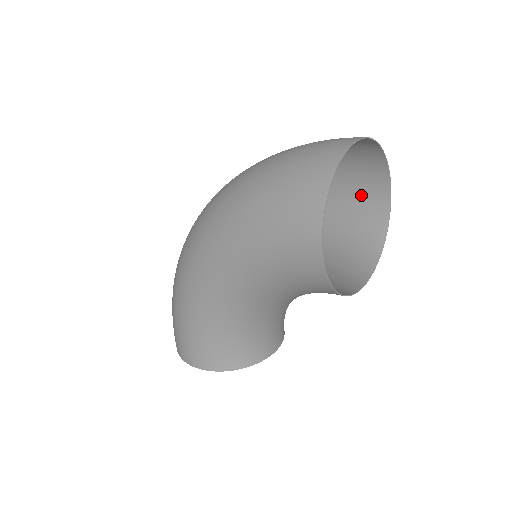
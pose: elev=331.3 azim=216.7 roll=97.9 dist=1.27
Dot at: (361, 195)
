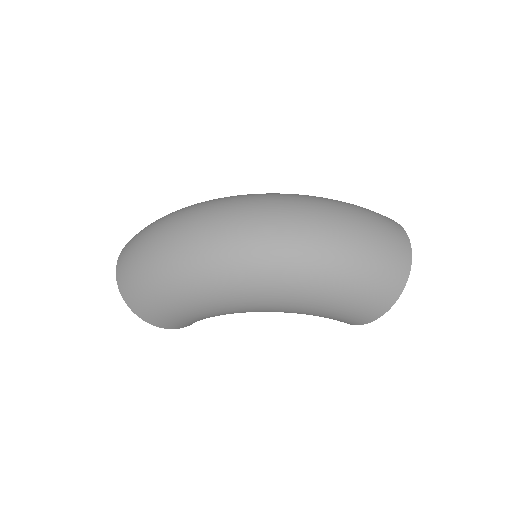
Dot at: occluded
